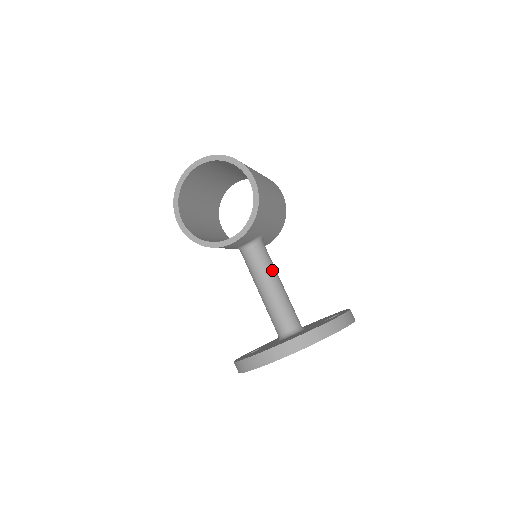
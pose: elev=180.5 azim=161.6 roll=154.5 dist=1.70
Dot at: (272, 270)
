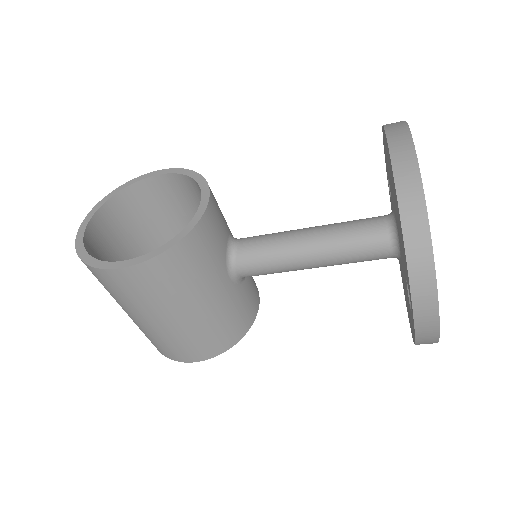
Dot at: occluded
